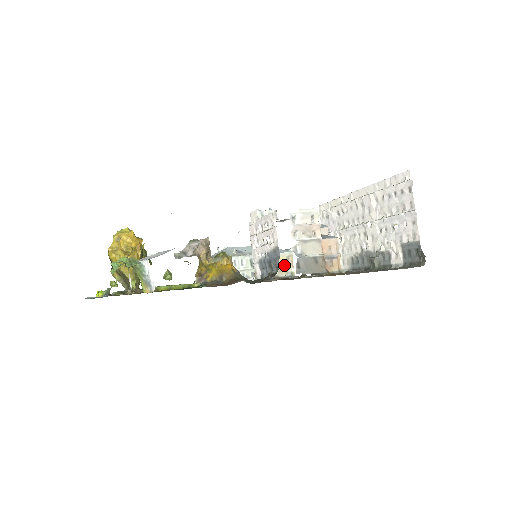
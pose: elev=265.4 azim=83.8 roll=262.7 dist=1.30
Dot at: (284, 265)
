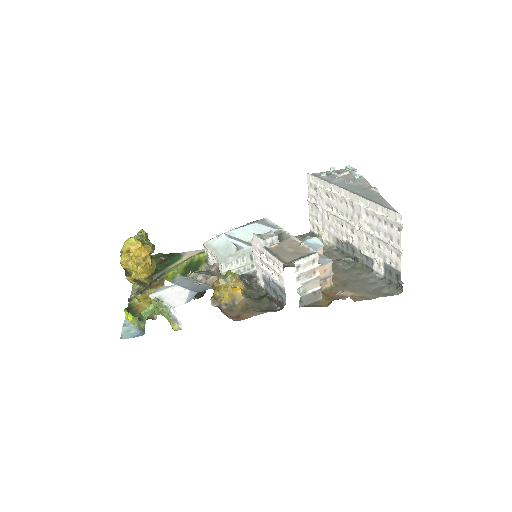
Dot at: occluded
